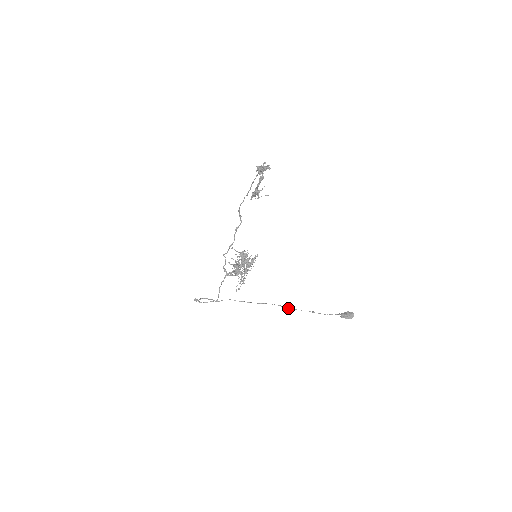
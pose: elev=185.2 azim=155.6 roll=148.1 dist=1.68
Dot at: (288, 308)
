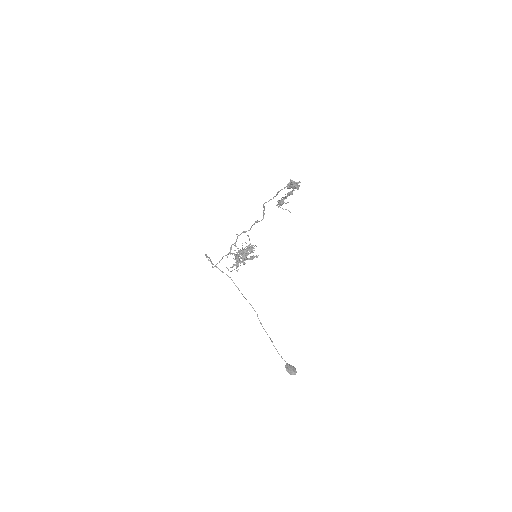
Dot at: (260, 322)
